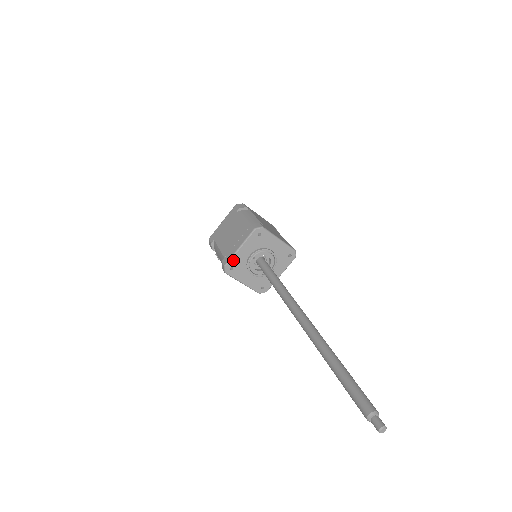
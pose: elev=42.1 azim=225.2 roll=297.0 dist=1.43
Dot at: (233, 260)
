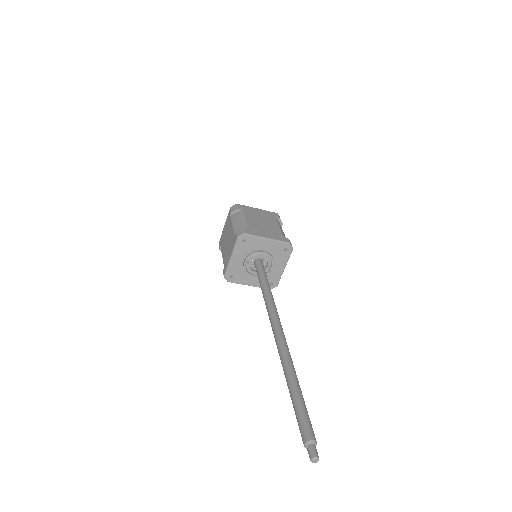
Dot at: (230, 269)
